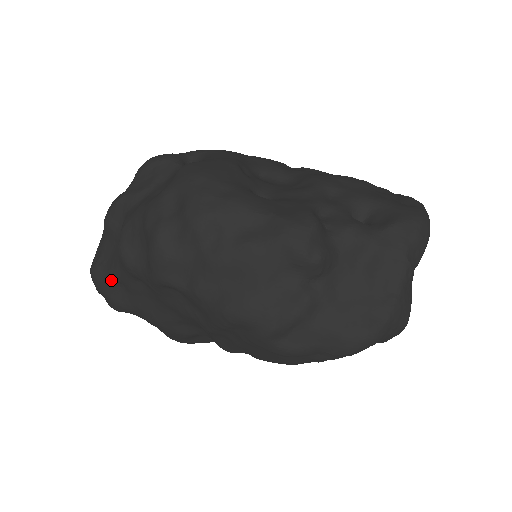
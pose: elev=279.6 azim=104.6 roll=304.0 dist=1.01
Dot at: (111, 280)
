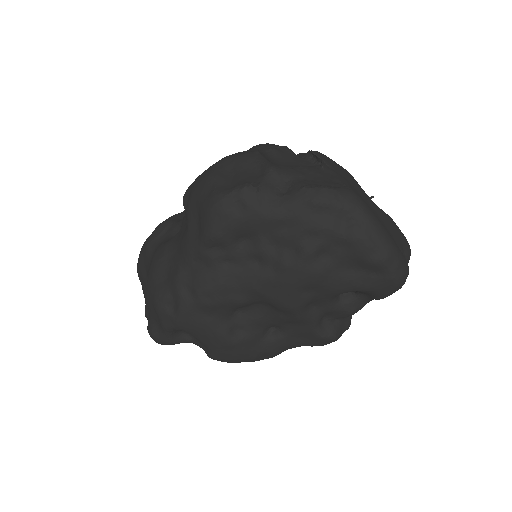
Dot at: occluded
